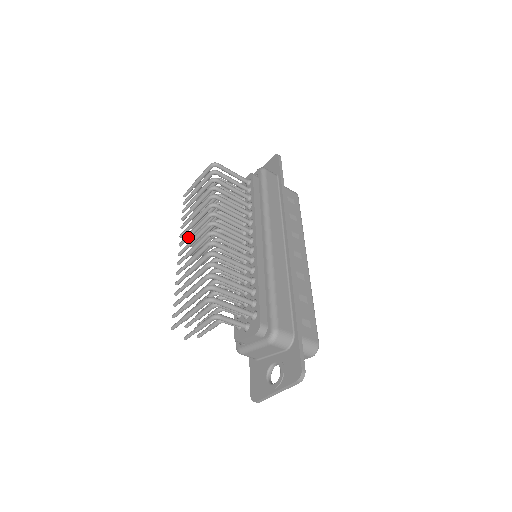
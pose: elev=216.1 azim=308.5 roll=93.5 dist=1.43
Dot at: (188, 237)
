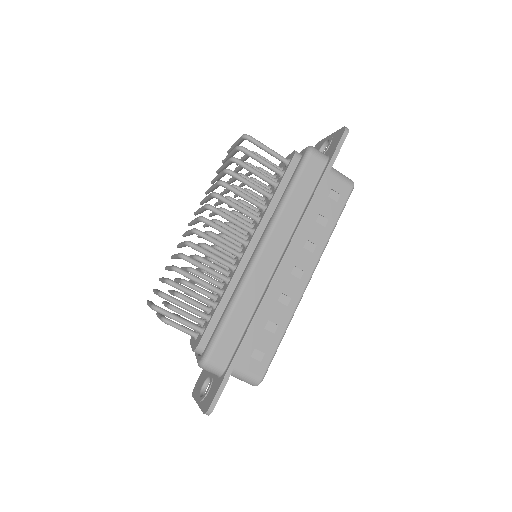
Dot at: (197, 213)
